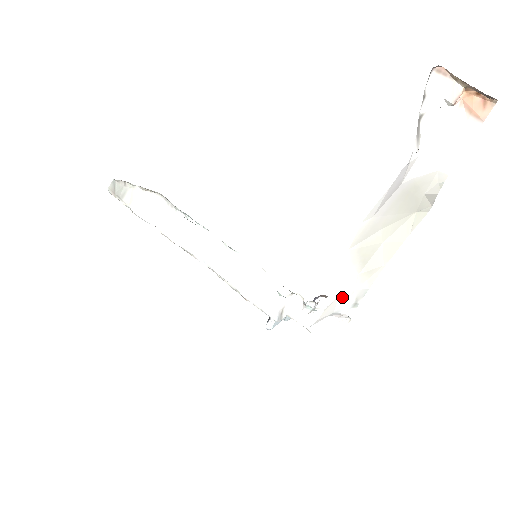
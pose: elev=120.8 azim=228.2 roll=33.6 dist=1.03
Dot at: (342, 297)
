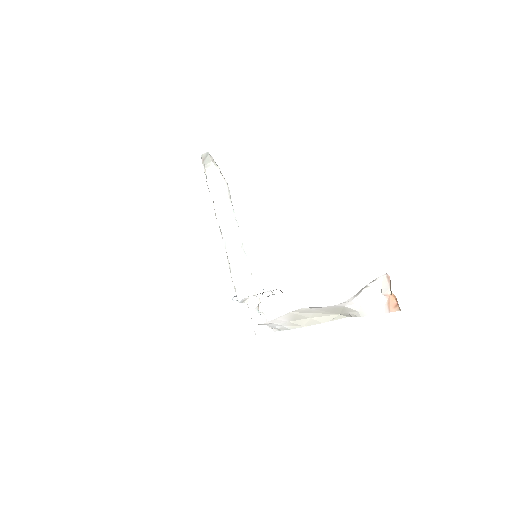
Dot at: (274, 324)
